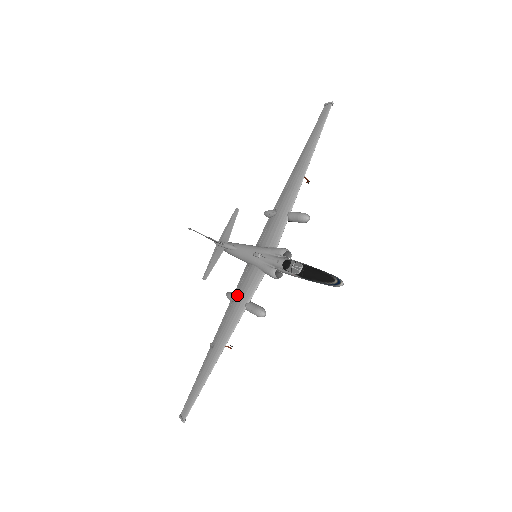
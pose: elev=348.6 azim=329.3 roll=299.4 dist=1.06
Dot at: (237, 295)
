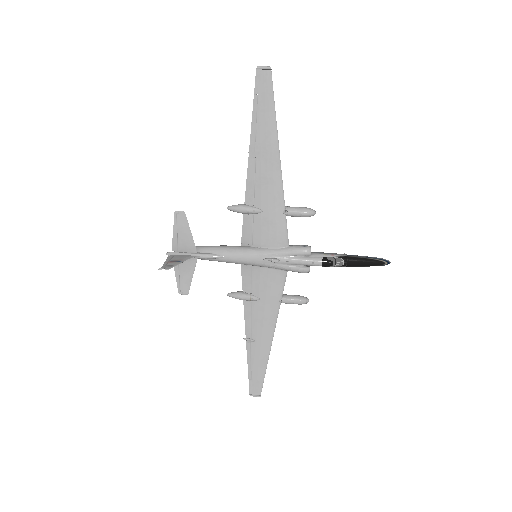
Dot at: (257, 295)
